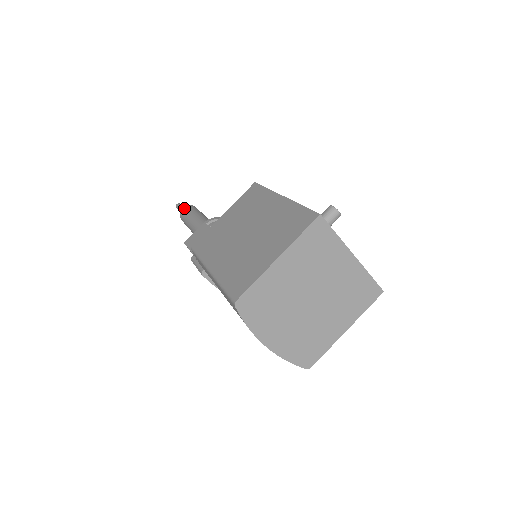
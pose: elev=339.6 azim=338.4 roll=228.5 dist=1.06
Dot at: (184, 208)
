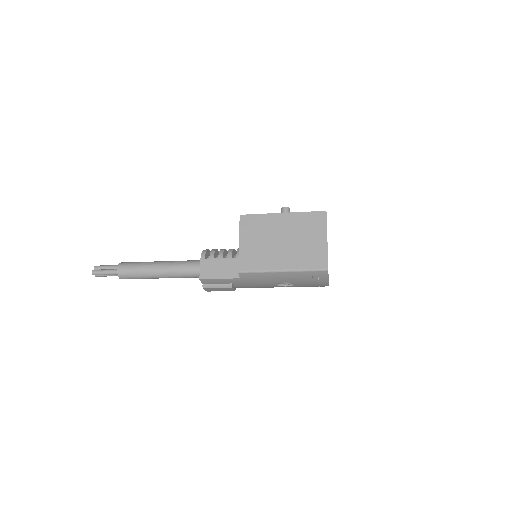
Dot at: (121, 268)
